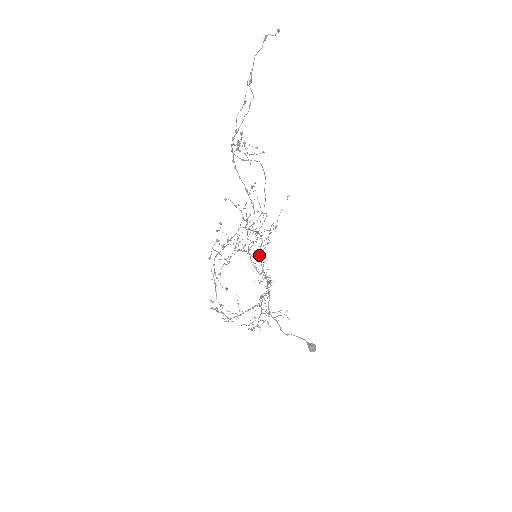
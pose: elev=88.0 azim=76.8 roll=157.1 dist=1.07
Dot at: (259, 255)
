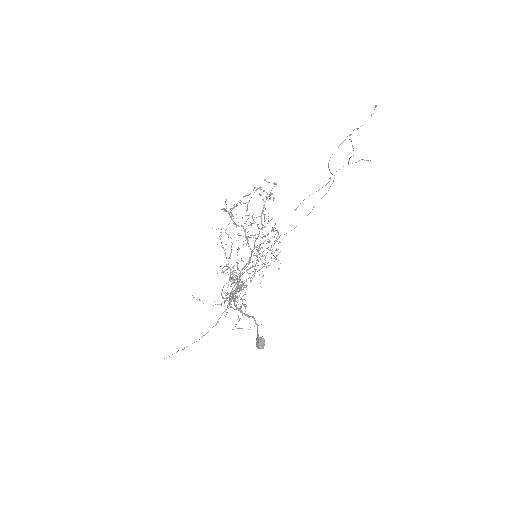
Dot at: (229, 296)
